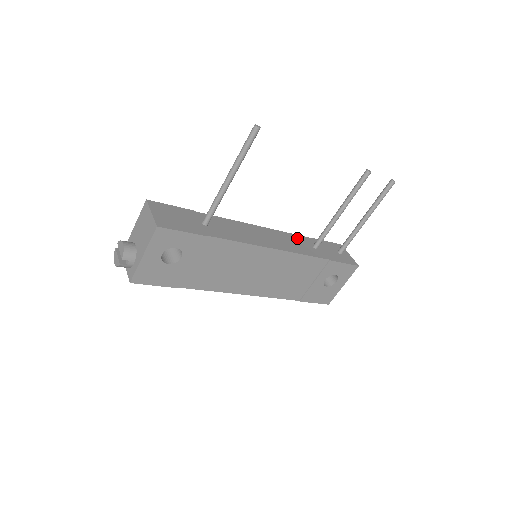
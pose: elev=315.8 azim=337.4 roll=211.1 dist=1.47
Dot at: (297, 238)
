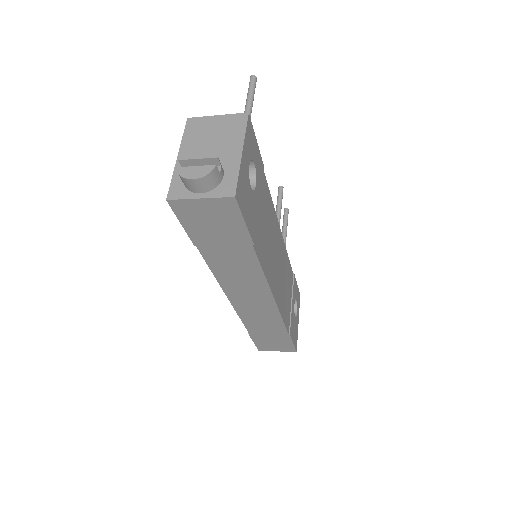
Dot at: occluded
